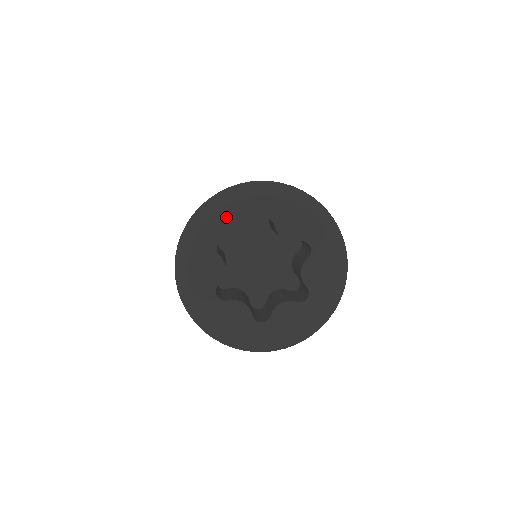
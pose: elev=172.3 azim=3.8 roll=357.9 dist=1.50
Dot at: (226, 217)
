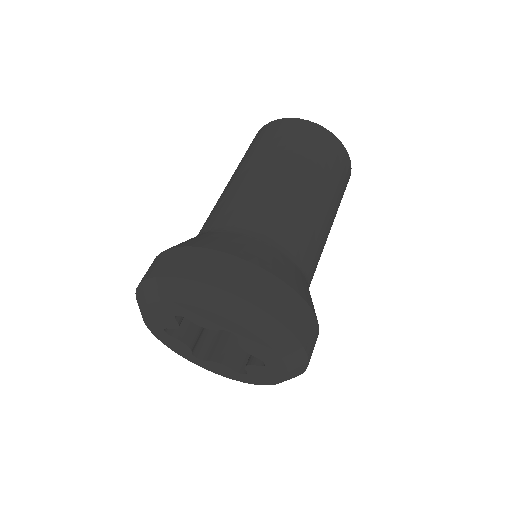
Dot at: (151, 316)
